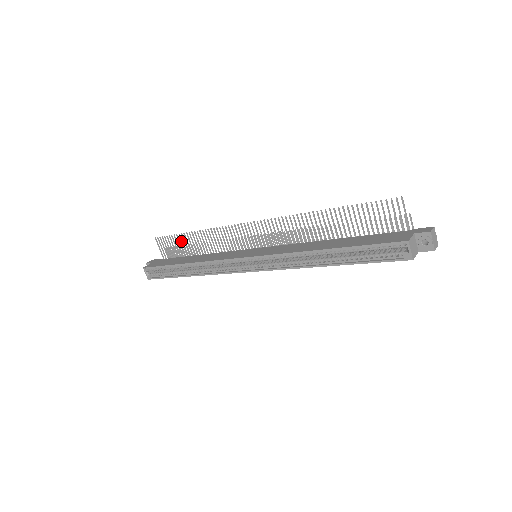
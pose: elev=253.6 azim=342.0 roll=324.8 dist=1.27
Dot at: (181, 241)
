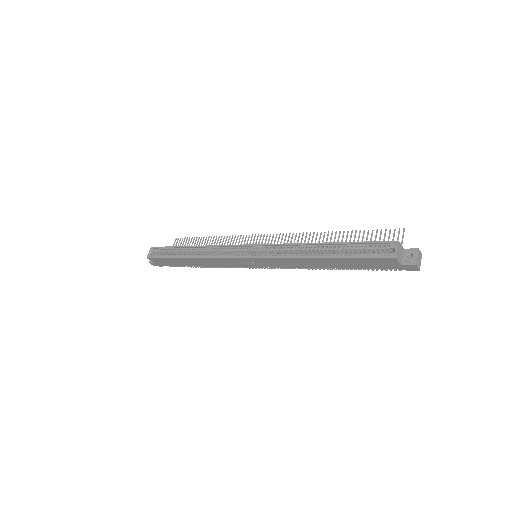
Dot at: (197, 243)
